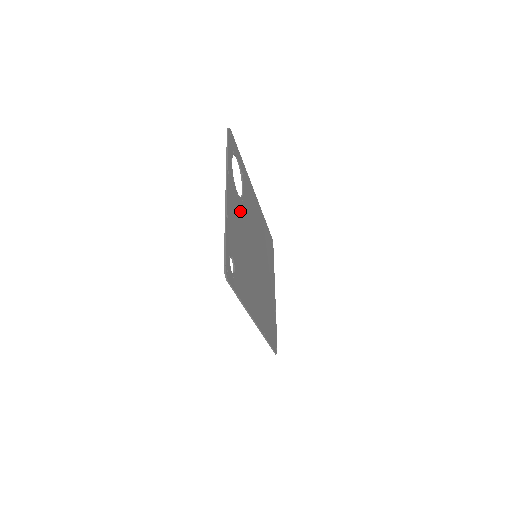
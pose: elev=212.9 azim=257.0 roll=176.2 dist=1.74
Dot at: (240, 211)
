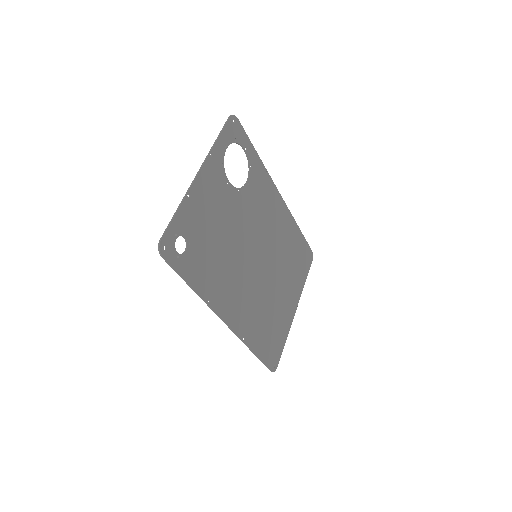
Dot at: (228, 200)
